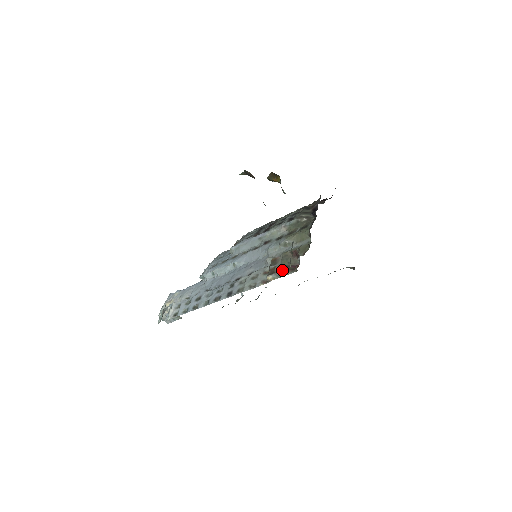
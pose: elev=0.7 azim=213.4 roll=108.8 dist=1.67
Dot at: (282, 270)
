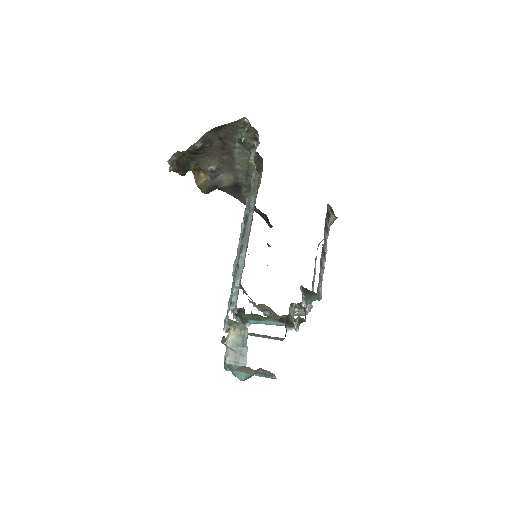
Dot at: (252, 150)
